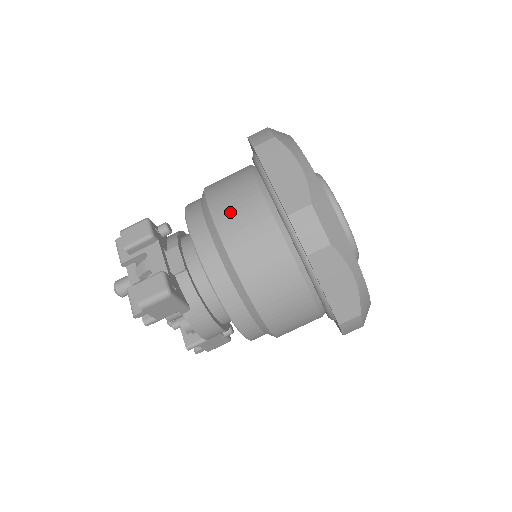
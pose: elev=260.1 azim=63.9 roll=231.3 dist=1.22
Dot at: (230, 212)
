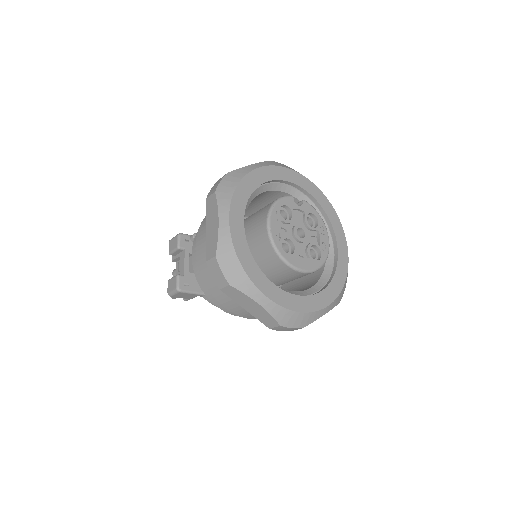
Dot at: (202, 243)
